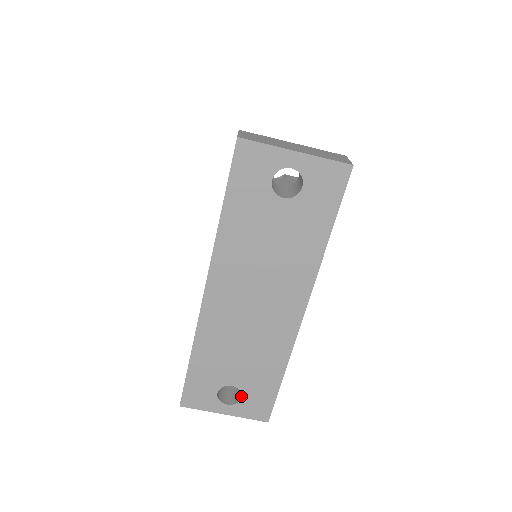
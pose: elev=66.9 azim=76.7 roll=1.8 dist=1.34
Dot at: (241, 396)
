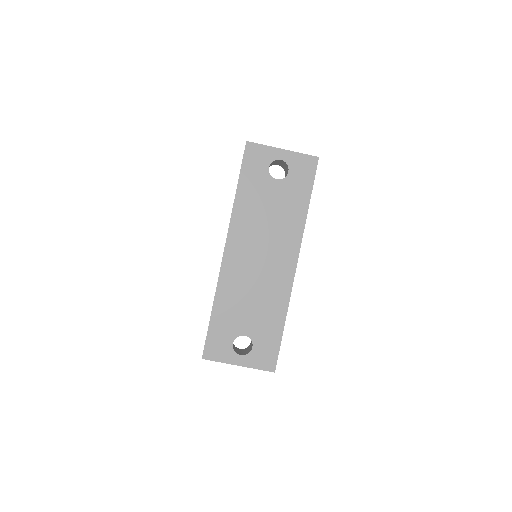
Dot at: (252, 347)
